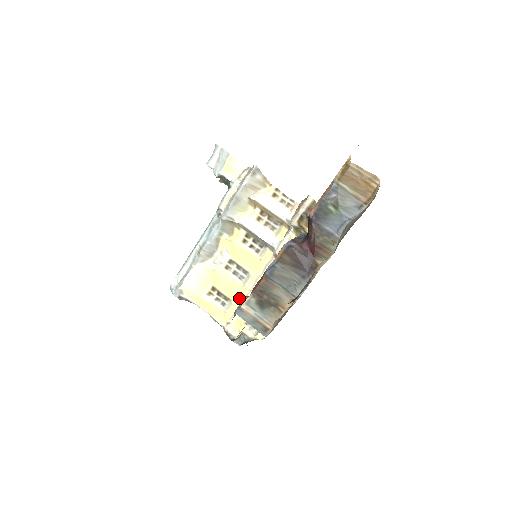
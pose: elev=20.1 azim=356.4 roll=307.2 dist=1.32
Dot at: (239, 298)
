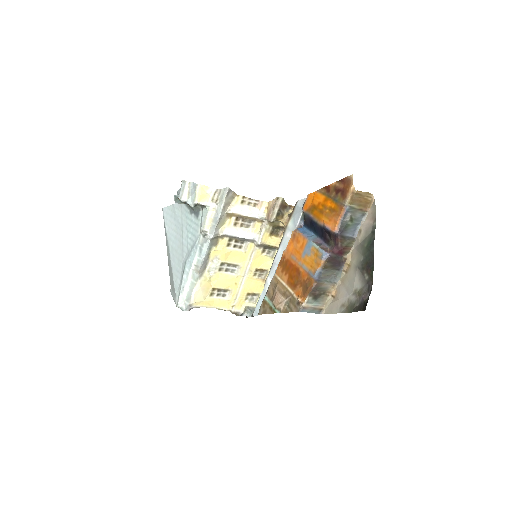
Dot at: (236, 286)
